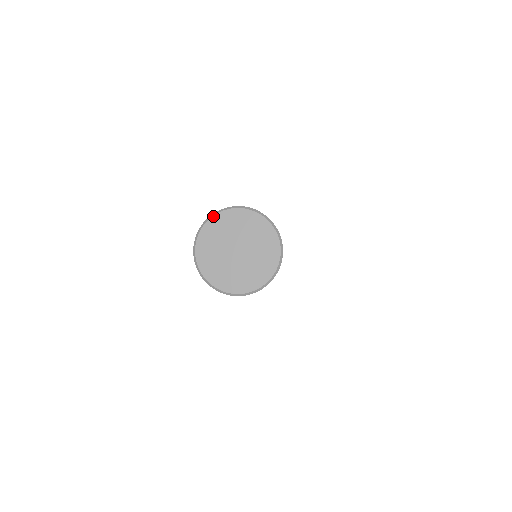
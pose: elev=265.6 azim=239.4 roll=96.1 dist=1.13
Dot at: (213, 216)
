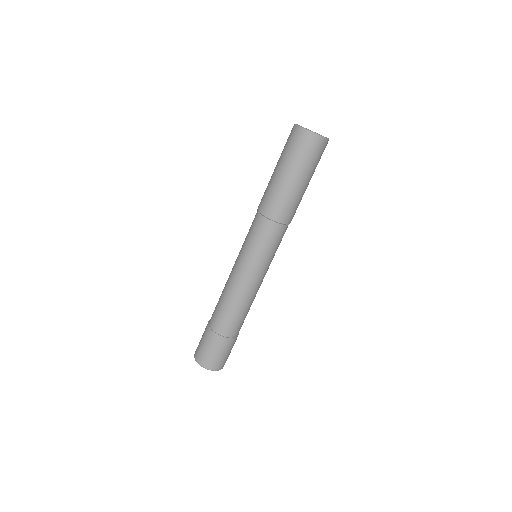
Dot at: occluded
